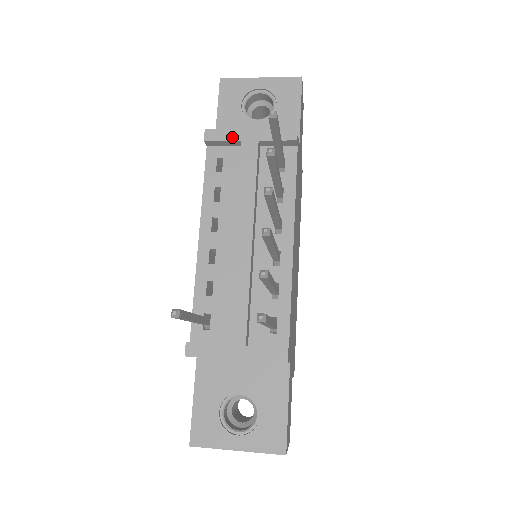
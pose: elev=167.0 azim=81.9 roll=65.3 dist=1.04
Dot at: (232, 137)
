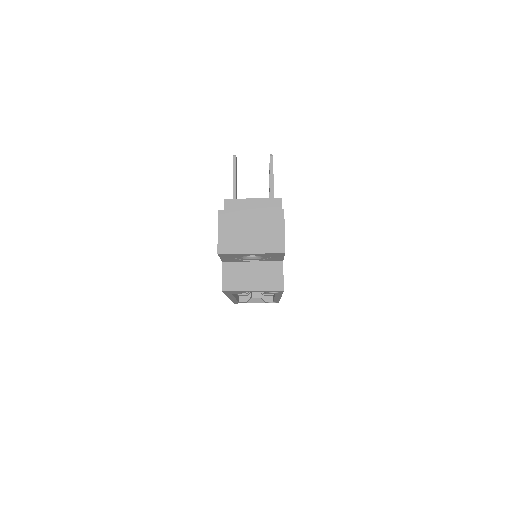
Dot at: occluded
